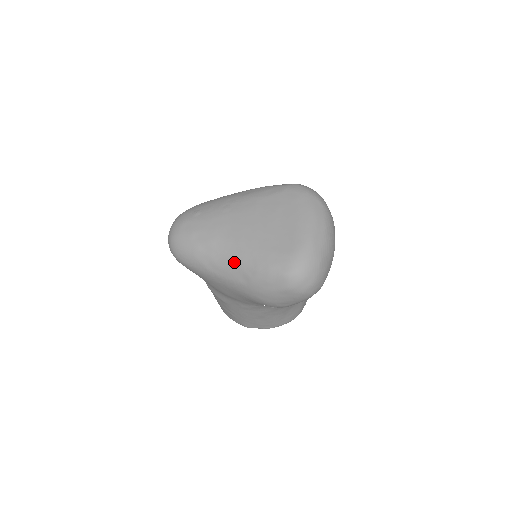
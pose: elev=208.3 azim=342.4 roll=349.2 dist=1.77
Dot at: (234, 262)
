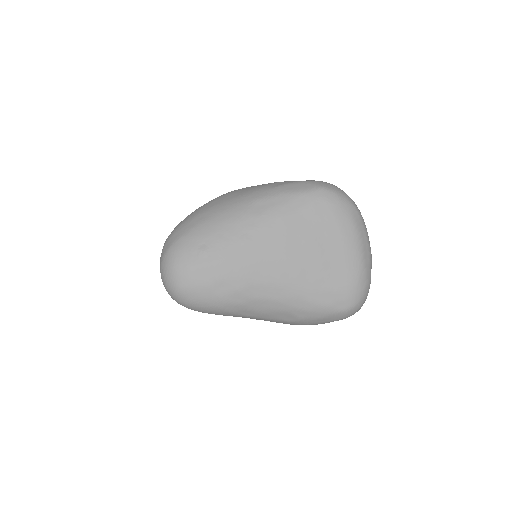
Dot at: (277, 306)
